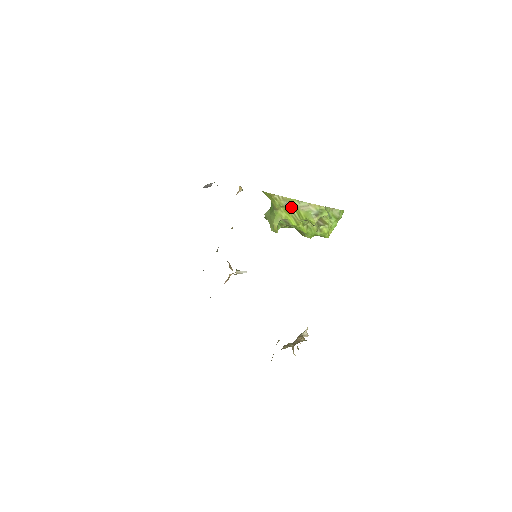
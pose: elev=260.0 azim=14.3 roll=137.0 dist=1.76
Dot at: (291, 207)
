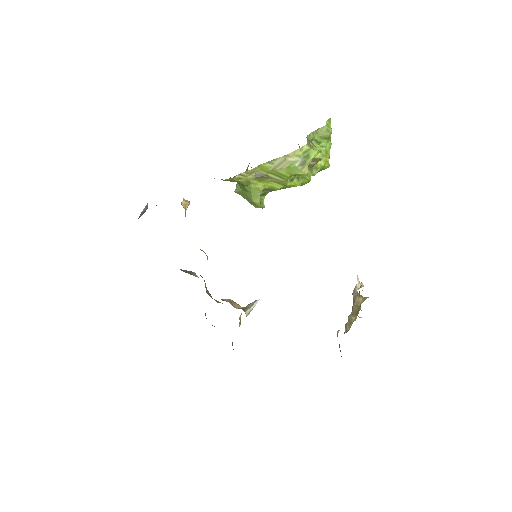
Dot at: (264, 174)
